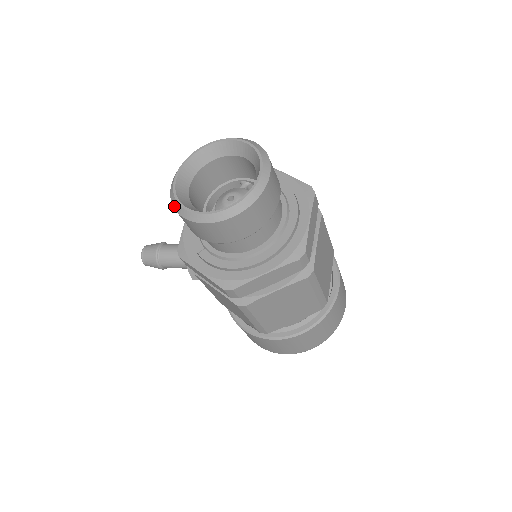
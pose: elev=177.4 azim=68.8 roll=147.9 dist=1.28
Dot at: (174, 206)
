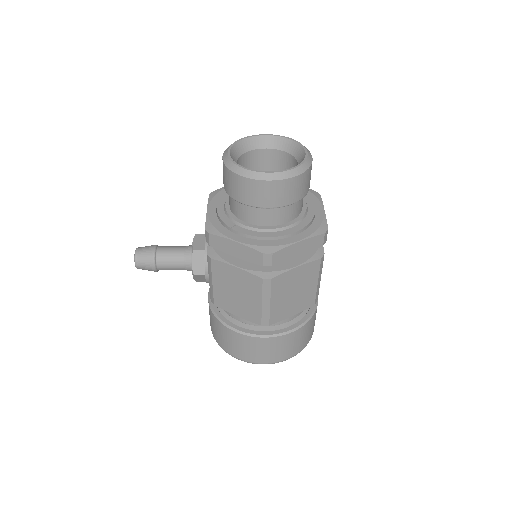
Dot at: (233, 170)
